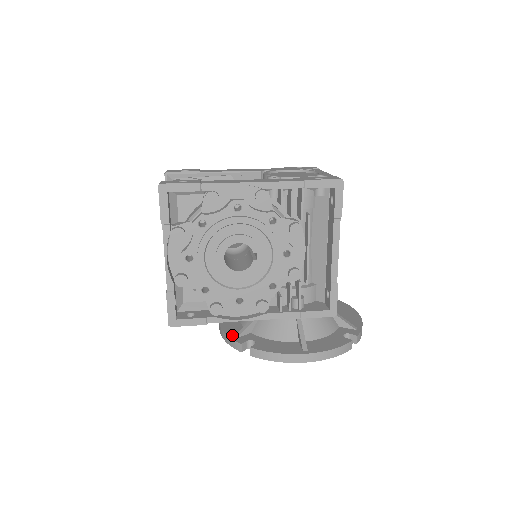
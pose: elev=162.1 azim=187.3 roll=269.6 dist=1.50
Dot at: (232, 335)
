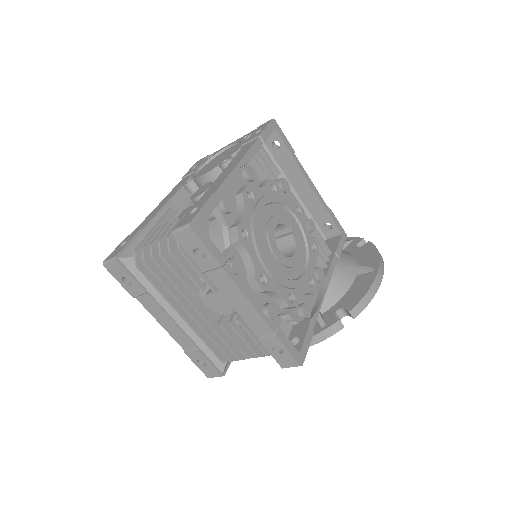
Dot at: (319, 329)
